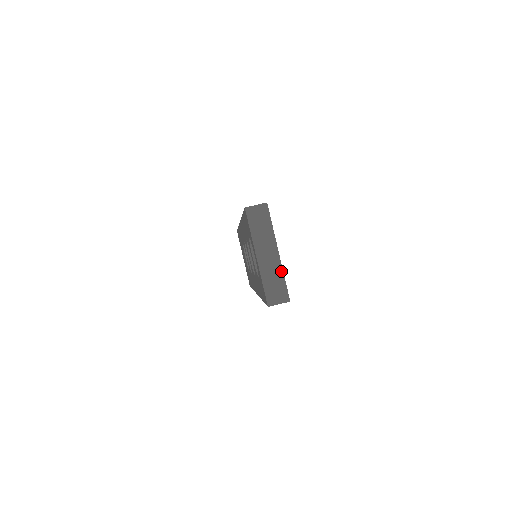
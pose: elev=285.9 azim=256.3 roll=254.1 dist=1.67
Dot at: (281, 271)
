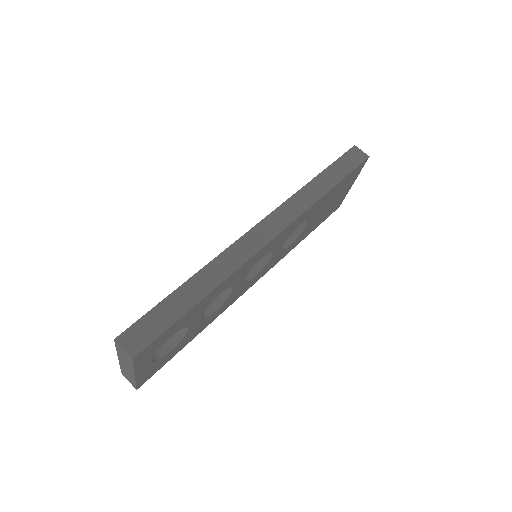
Dot at: (134, 380)
